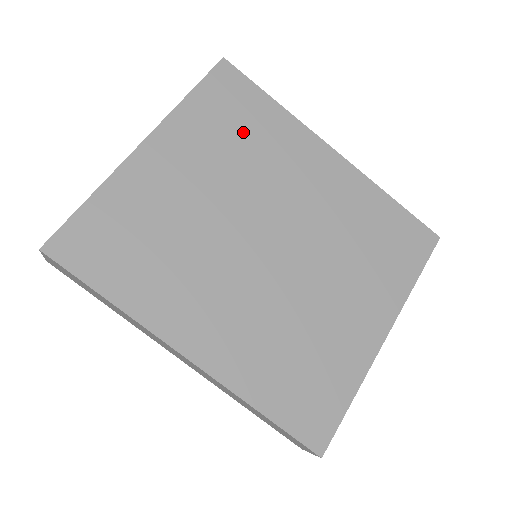
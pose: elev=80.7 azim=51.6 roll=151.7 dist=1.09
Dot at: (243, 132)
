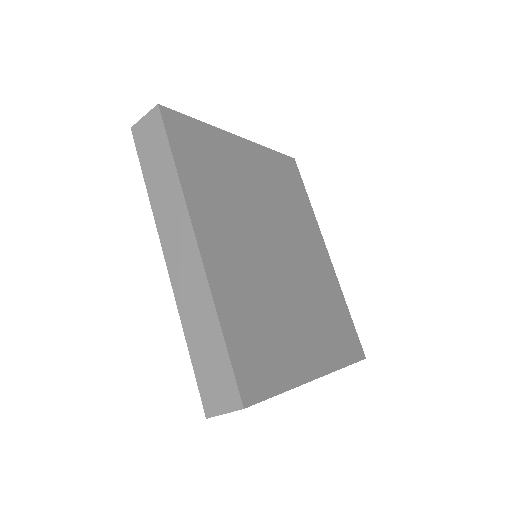
Dot at: (289, 192)
